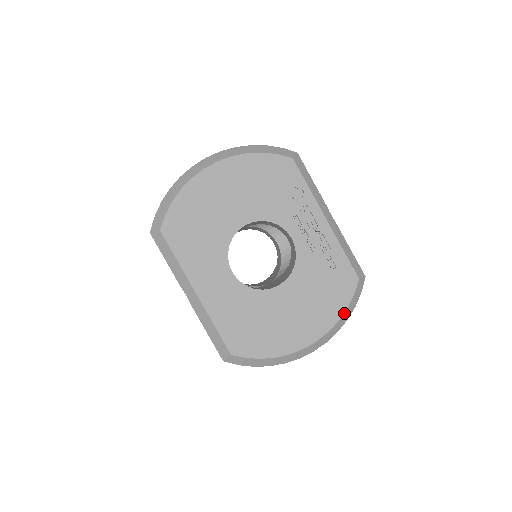
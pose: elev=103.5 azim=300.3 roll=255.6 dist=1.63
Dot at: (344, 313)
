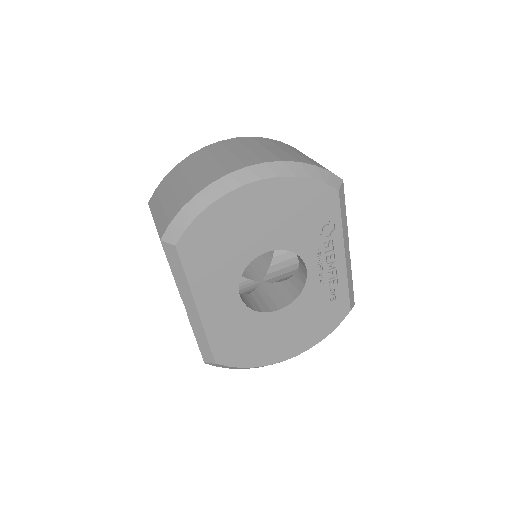
Dot at: (326, 336)
